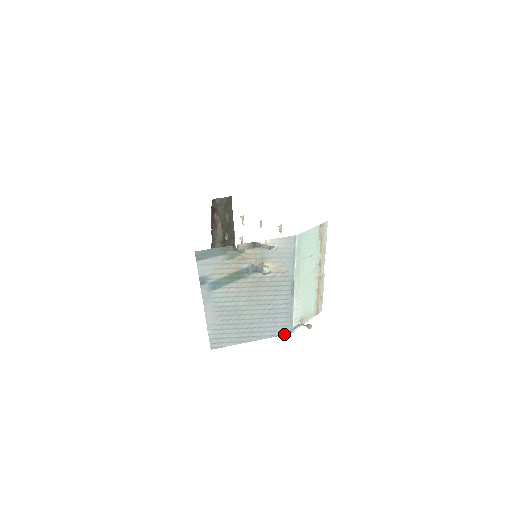
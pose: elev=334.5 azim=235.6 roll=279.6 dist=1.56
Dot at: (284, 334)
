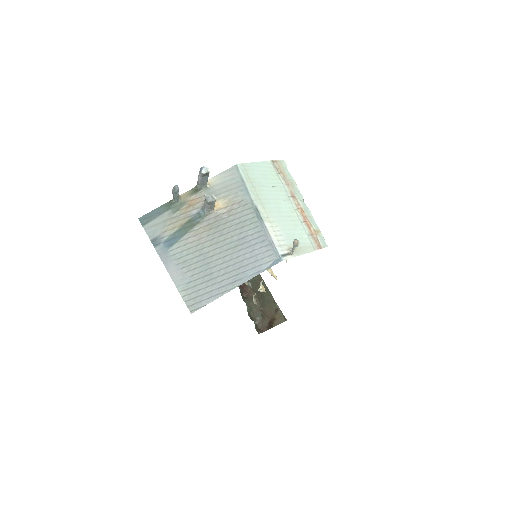
Dot at: occluded
